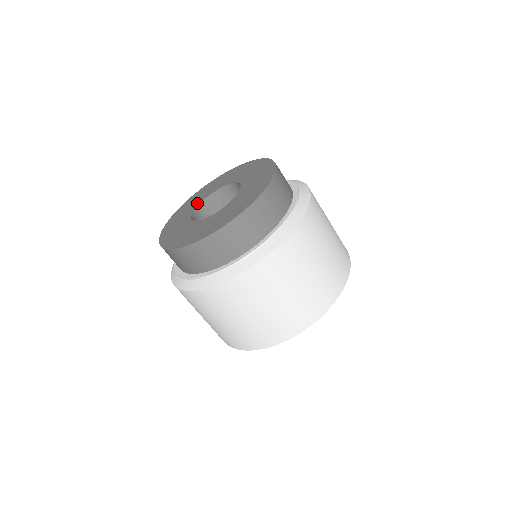
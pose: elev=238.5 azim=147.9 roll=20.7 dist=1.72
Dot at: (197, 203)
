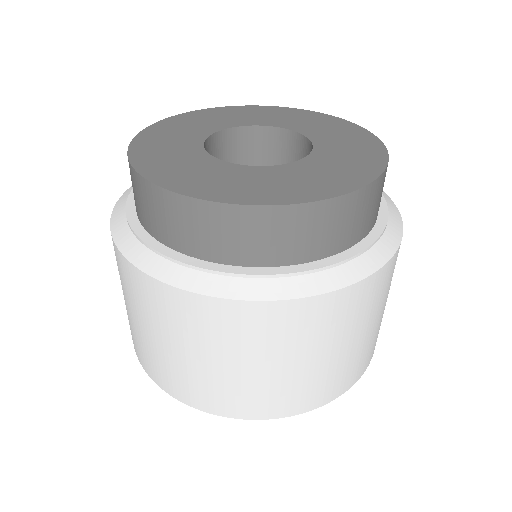
Dot at: (222, 125)
